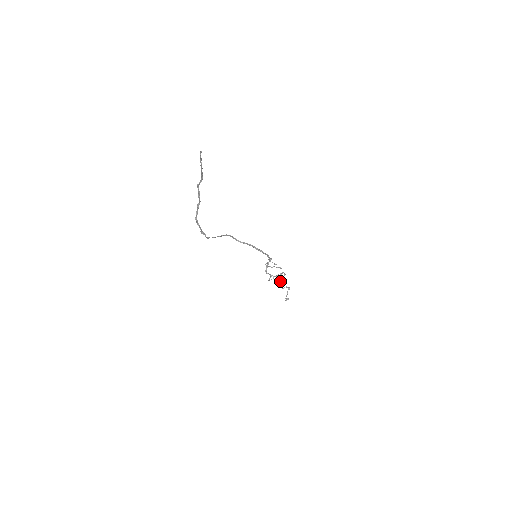
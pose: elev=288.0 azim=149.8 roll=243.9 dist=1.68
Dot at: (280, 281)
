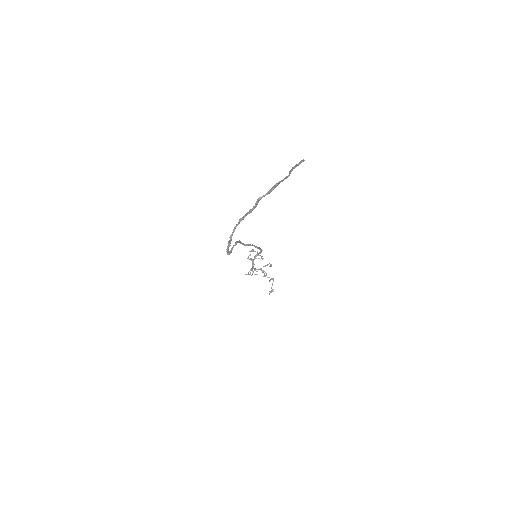
Dot at: (266, 274)
